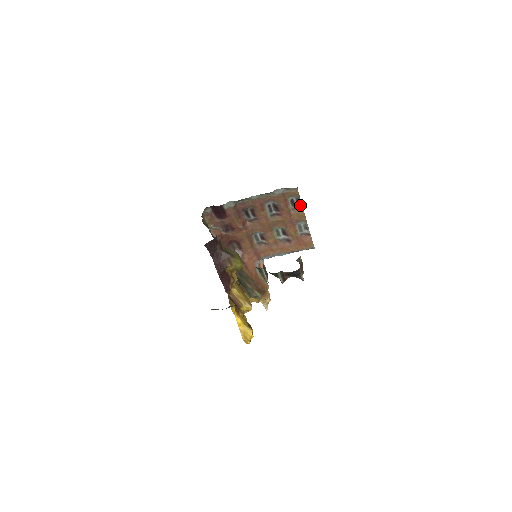
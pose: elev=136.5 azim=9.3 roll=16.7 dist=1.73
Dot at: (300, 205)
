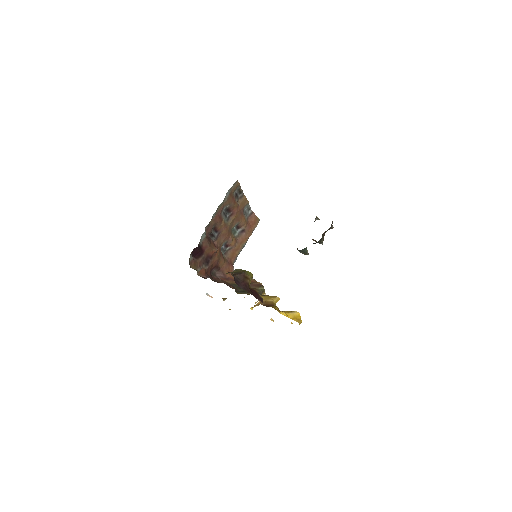
Dot at: (241, 193)
